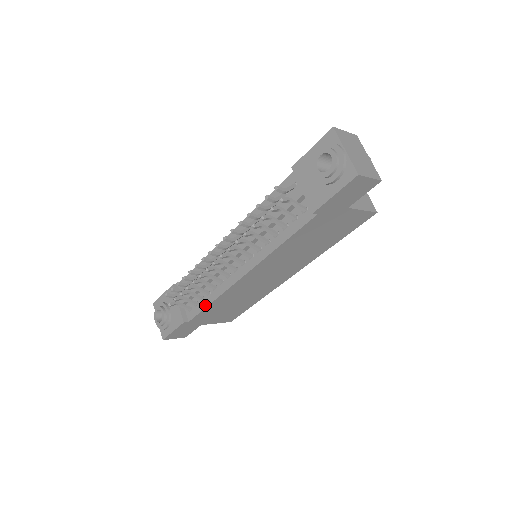
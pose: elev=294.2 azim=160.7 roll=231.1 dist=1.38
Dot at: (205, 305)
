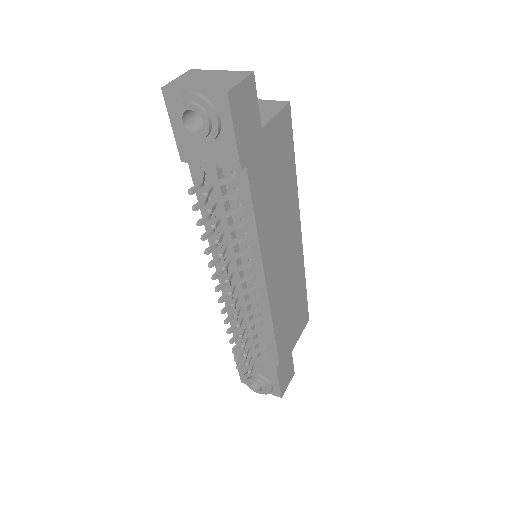
Dot at: (272, 338)
